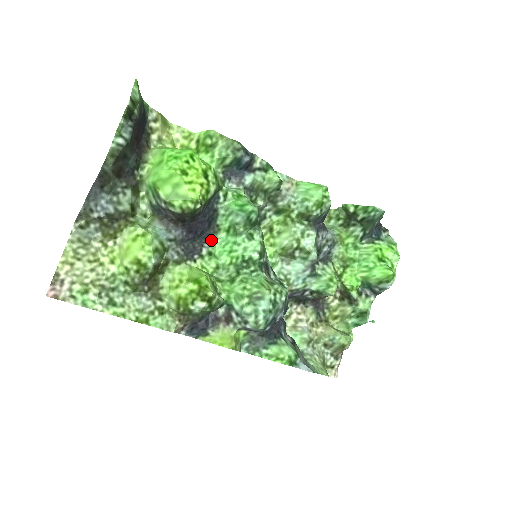
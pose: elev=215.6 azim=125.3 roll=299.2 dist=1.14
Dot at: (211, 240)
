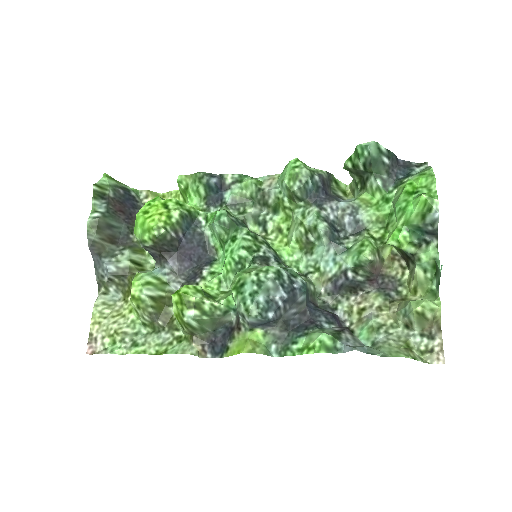
Dot at: (213, 262)
